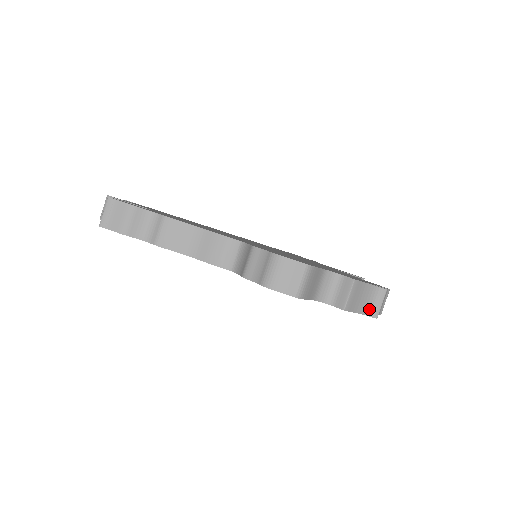
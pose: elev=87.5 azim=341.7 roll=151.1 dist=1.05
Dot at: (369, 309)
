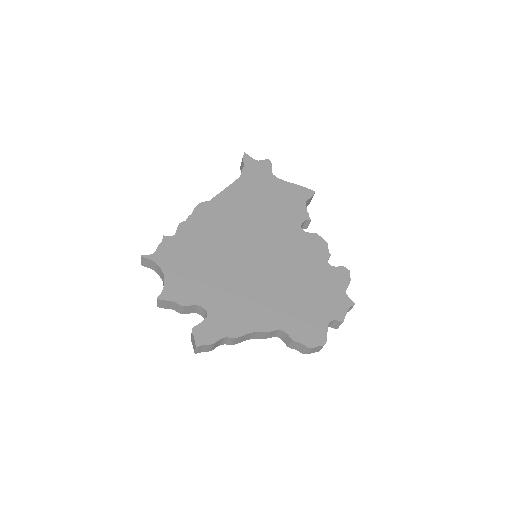
Dot at: occluded
